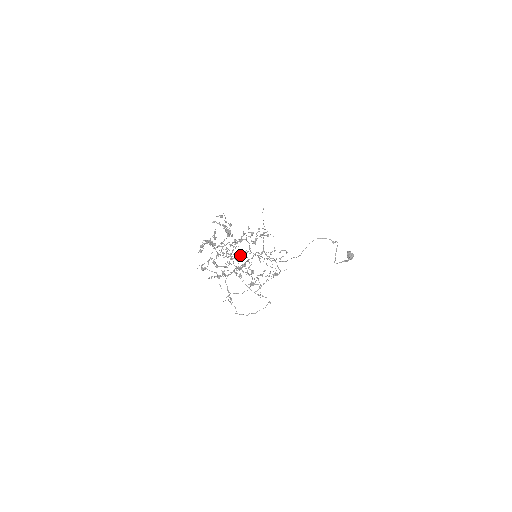
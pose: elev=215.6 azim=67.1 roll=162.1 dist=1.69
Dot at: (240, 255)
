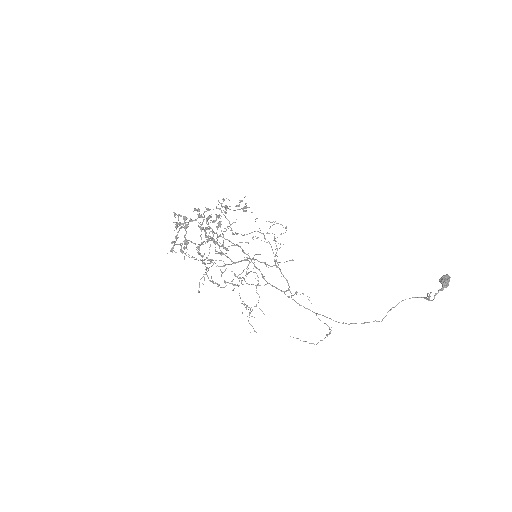
Dot at: (256, 292)
